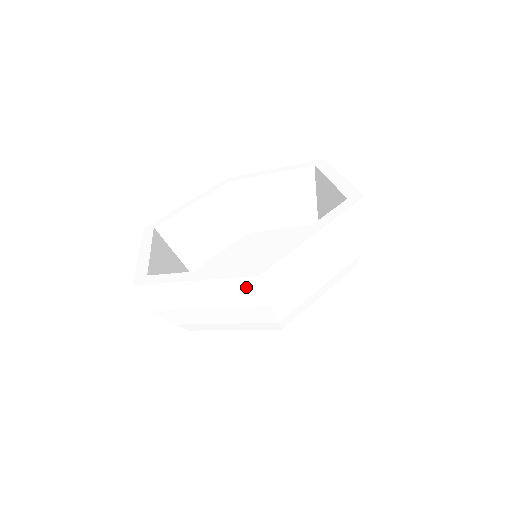
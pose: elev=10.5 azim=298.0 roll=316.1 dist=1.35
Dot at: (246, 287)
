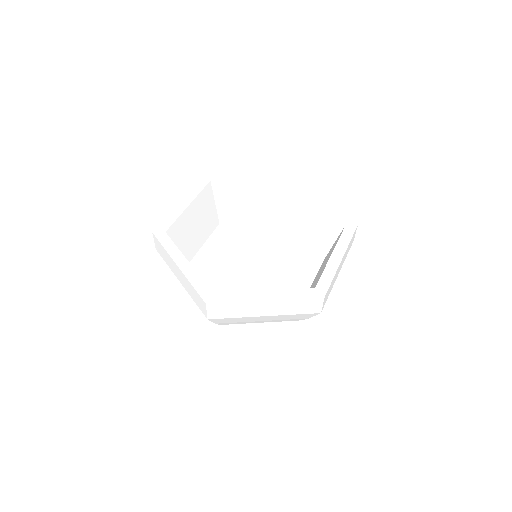
Dot at: (310, 303)
